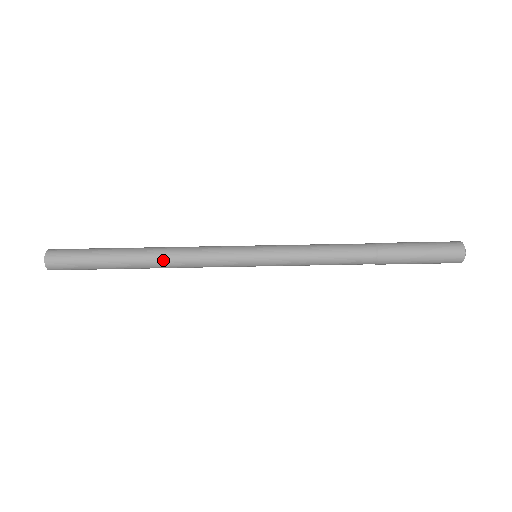
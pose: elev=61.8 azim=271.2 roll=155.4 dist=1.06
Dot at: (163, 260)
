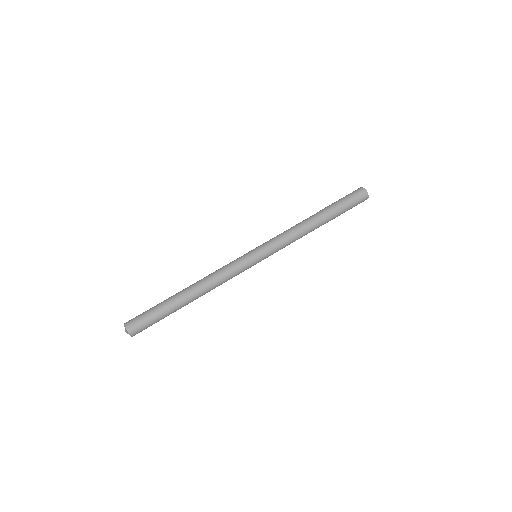
Dot at: (204, 288)
